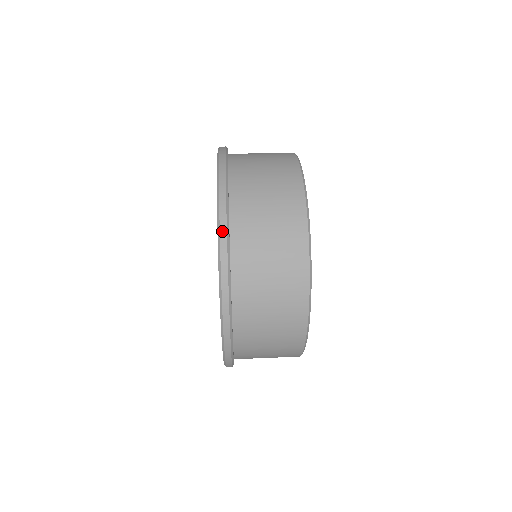
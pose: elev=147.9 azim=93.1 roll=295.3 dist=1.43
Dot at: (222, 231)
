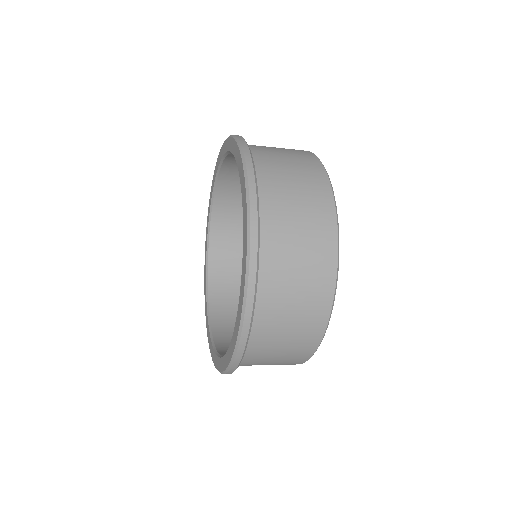
Dot at: occluded
